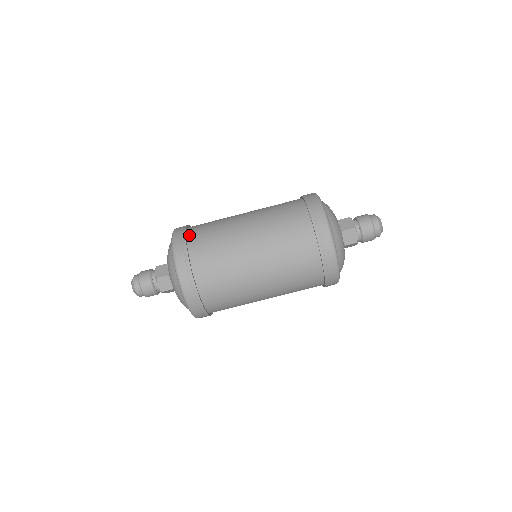
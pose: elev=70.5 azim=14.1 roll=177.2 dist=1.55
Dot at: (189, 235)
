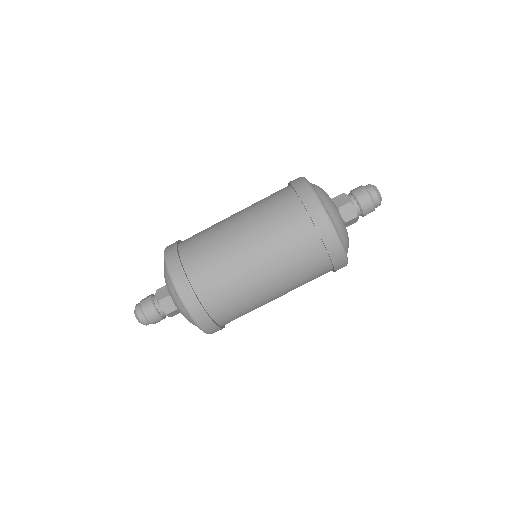
Dot at: (197, 290)
